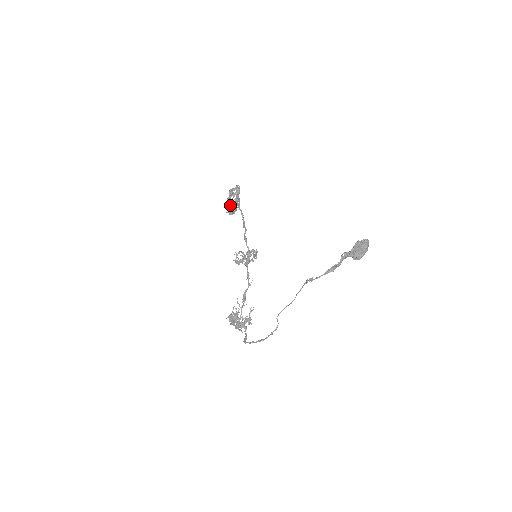
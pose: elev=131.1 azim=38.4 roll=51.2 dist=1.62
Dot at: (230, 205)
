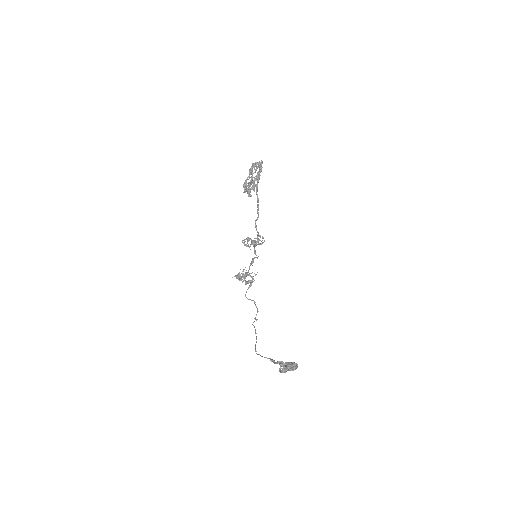
Dot at: occluded
